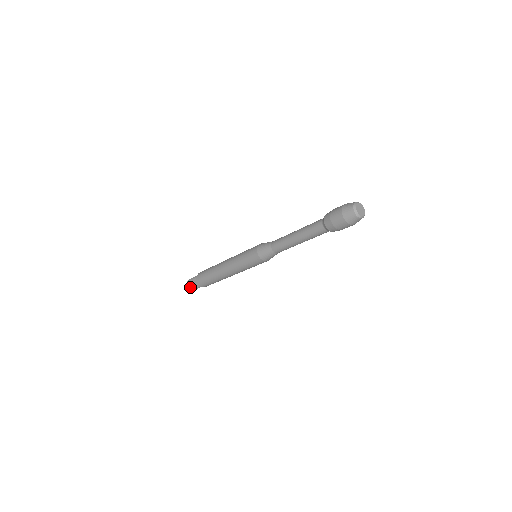
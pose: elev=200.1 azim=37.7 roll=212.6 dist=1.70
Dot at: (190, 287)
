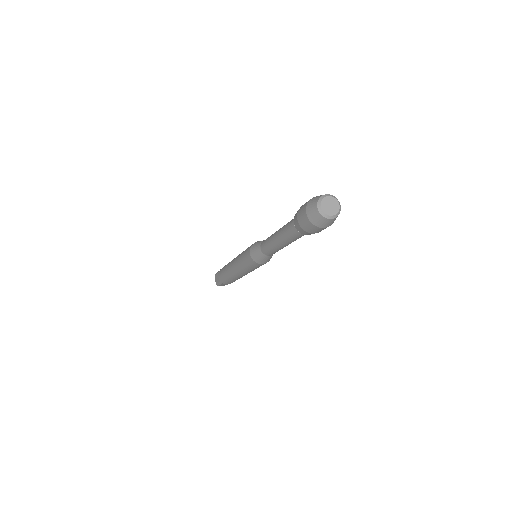
Dot at: (216, 281)
